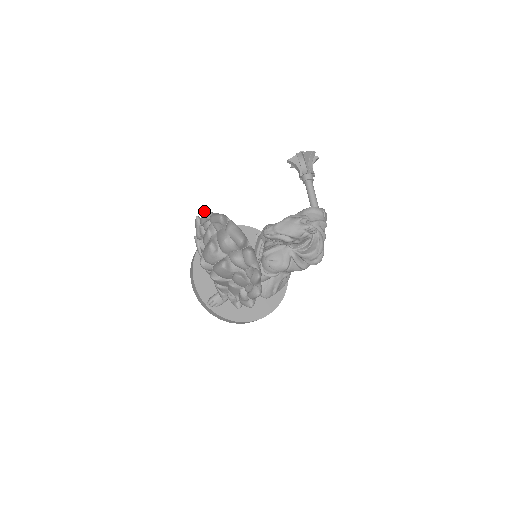
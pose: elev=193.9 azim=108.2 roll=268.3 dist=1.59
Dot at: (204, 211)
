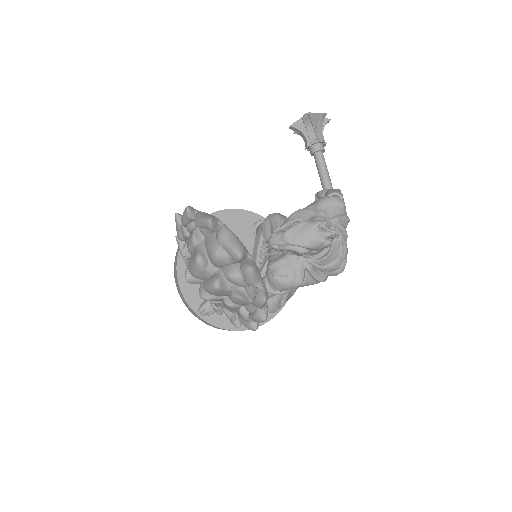
Dot at: (186, 210)
